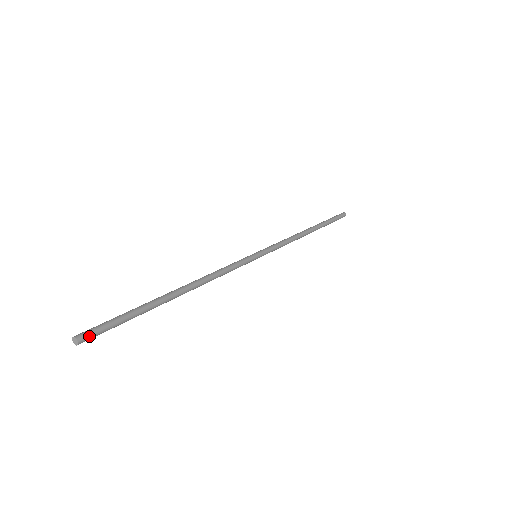
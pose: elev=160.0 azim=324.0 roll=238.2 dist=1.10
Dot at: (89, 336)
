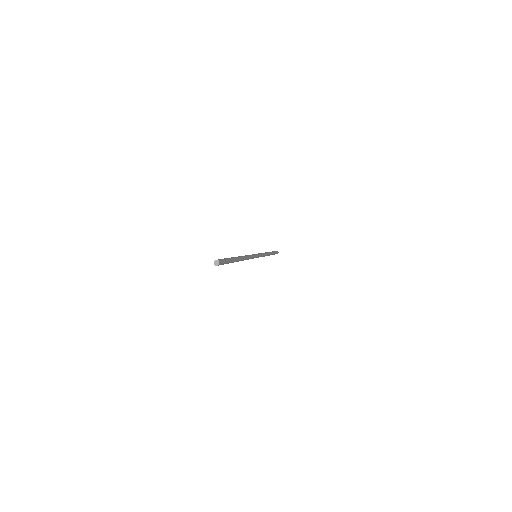
Dot at: (221, 263)
